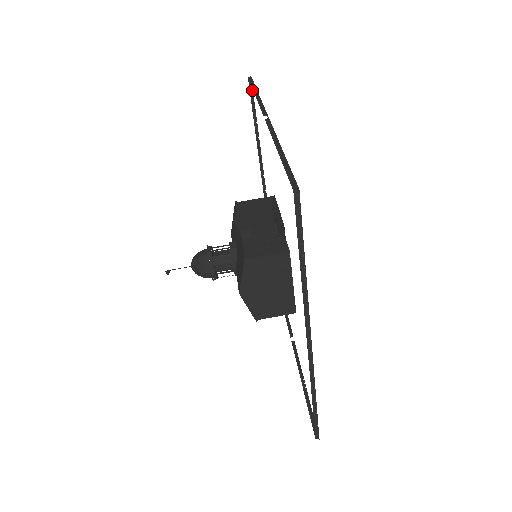
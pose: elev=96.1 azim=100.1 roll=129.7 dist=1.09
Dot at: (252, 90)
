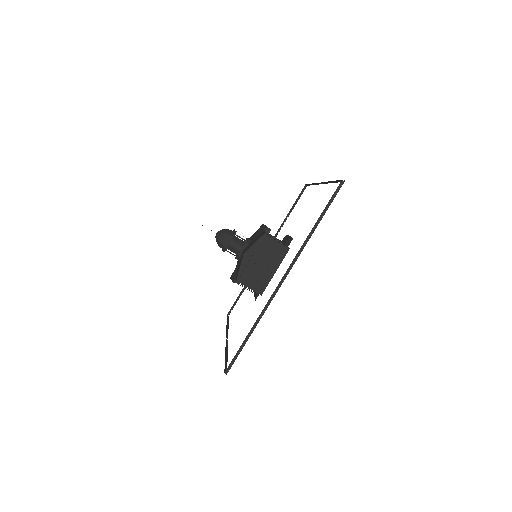
Dot at: occluded
